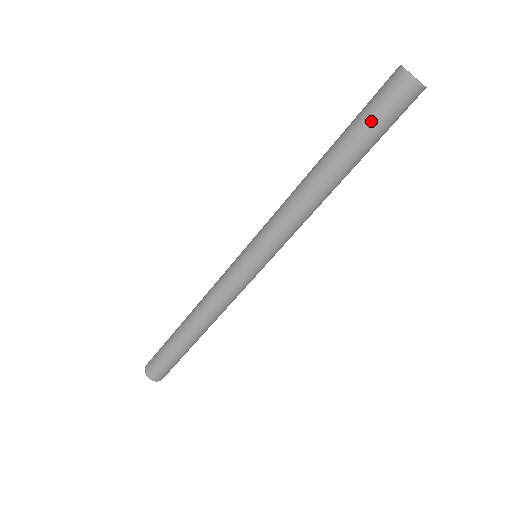
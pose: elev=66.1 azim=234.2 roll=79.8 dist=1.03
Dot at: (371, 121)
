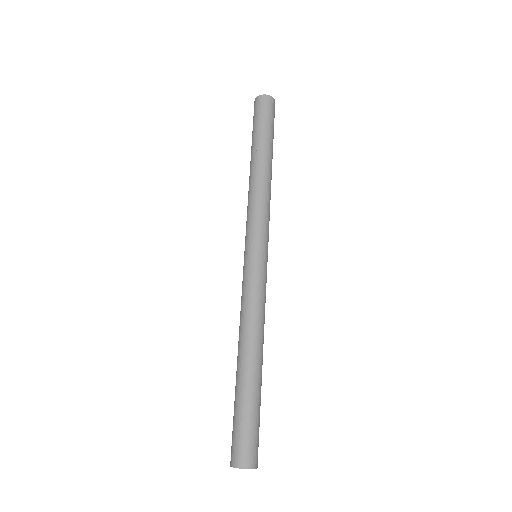
Dot at: (259, 124)
